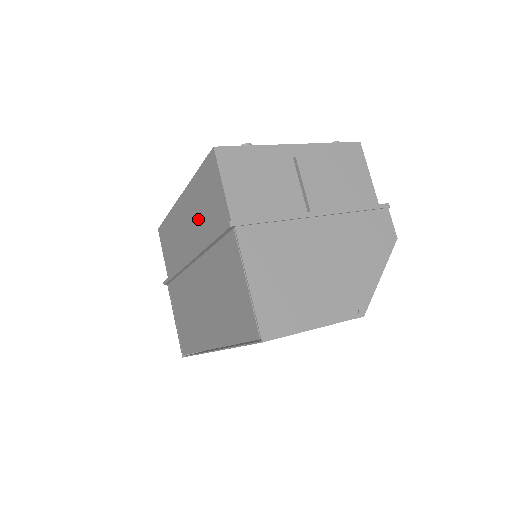
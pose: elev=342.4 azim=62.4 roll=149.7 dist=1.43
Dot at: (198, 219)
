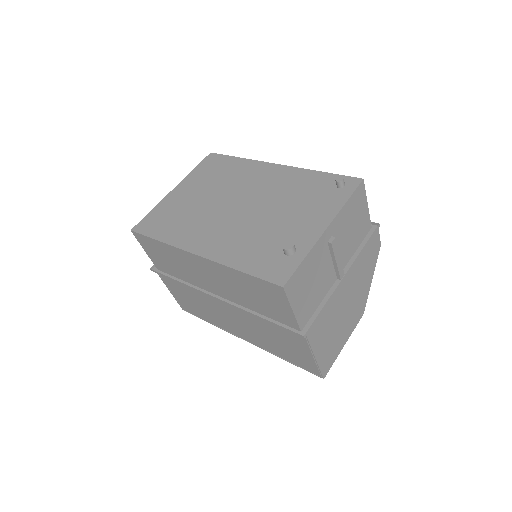
Dot at: (236, 290)
